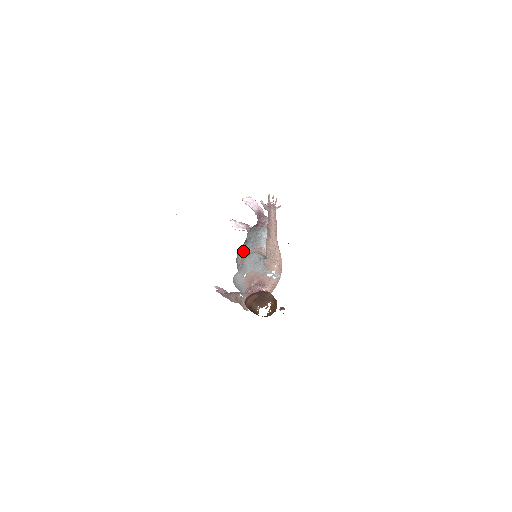
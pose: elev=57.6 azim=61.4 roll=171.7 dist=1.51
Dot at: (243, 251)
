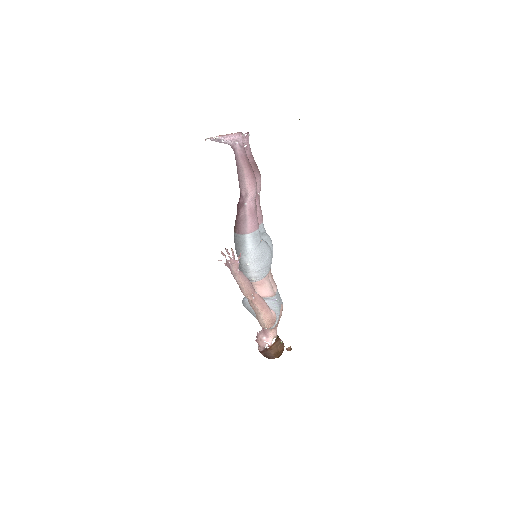
Dot at: occluded
